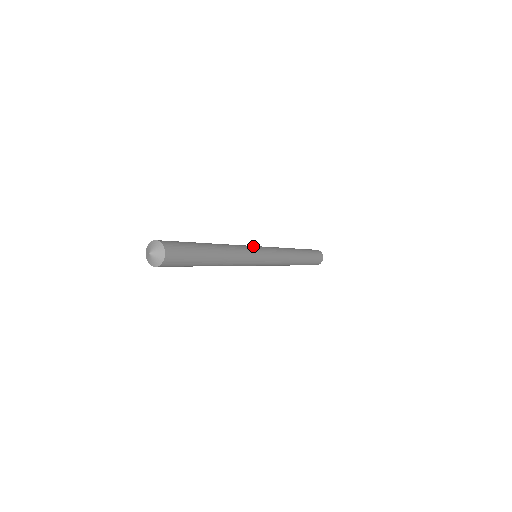
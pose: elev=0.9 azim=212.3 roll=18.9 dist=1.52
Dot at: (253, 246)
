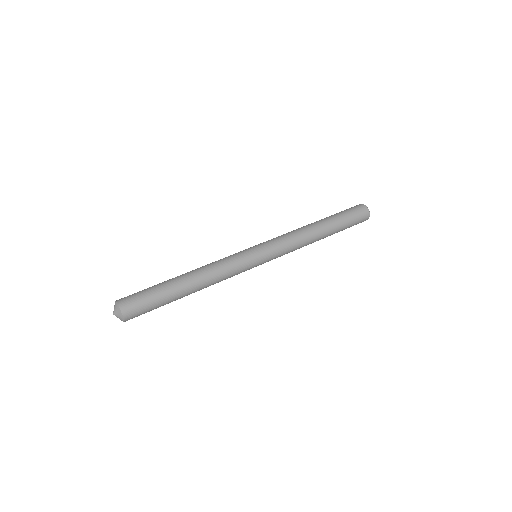
Dot at: (251, 259)
